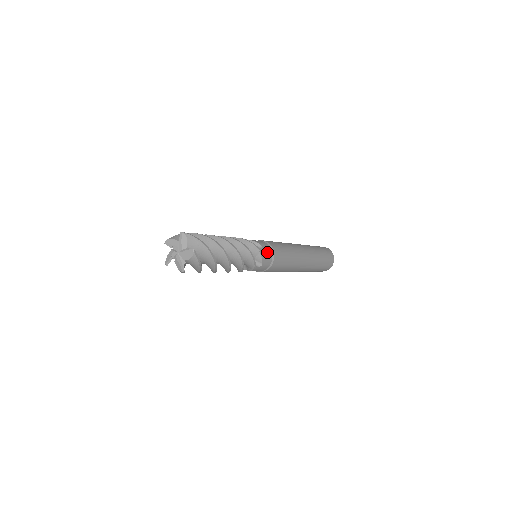
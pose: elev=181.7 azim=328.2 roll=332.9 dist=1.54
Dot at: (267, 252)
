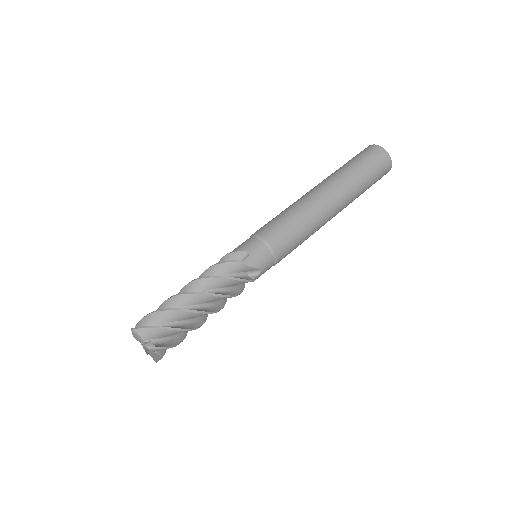
Dot at: (266, 270)
